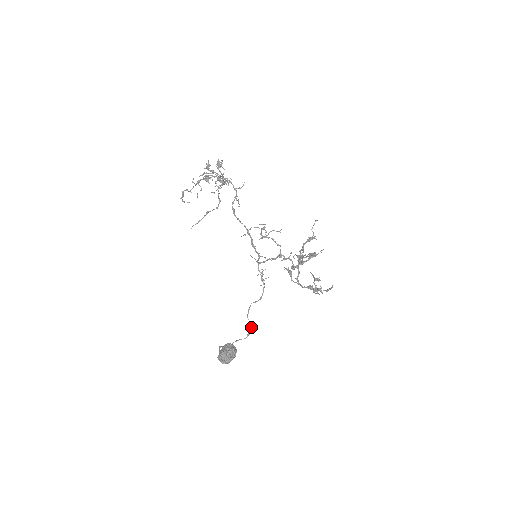
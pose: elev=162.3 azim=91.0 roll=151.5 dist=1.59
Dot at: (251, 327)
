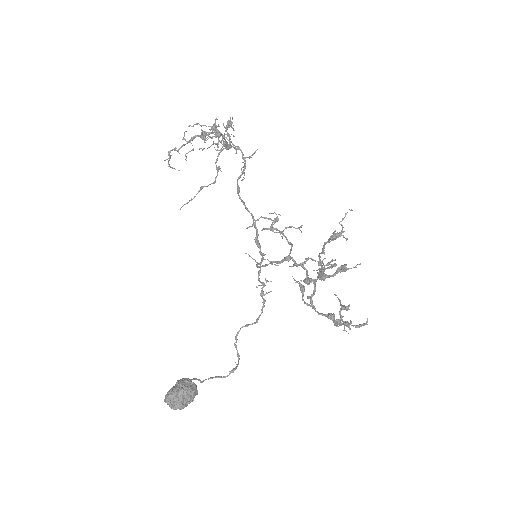
Dot at: (238, 362)
